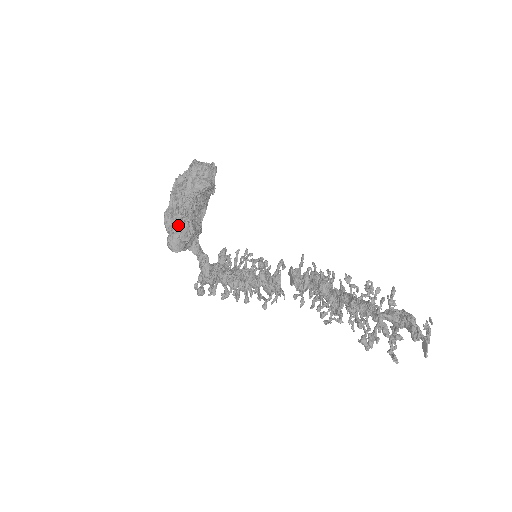
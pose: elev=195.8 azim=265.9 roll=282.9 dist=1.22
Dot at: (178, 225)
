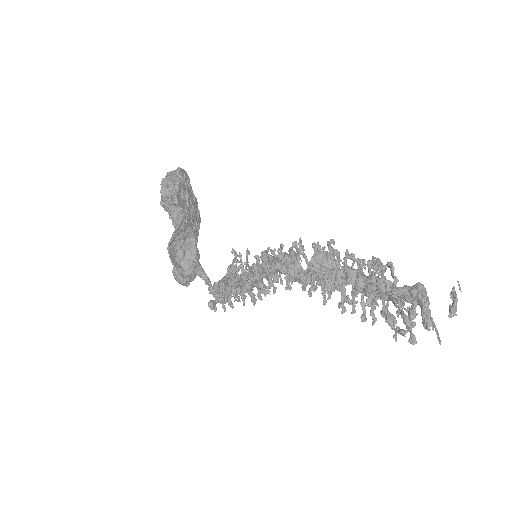
Dot at: (174, 269)
